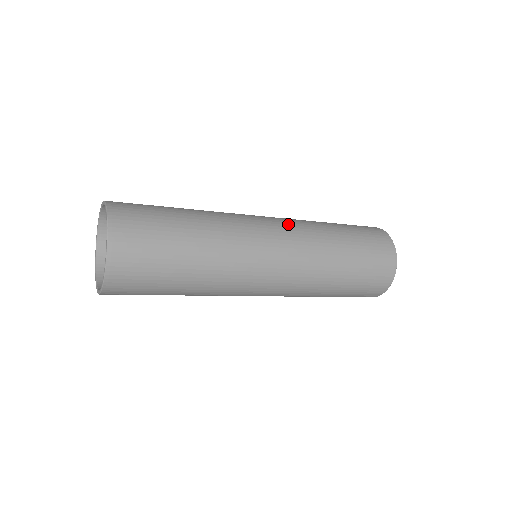
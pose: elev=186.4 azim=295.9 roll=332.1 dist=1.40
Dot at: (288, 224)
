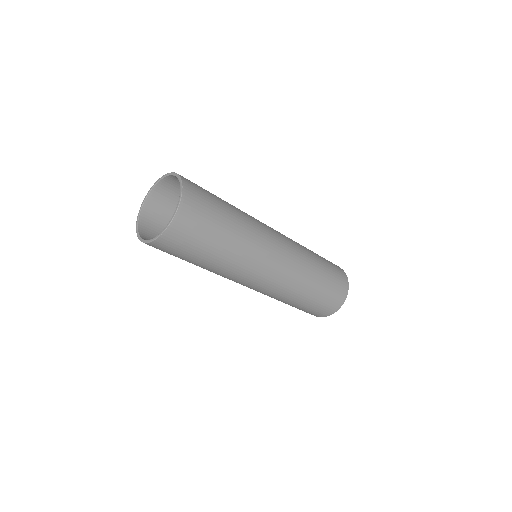
Dot at: occluded
